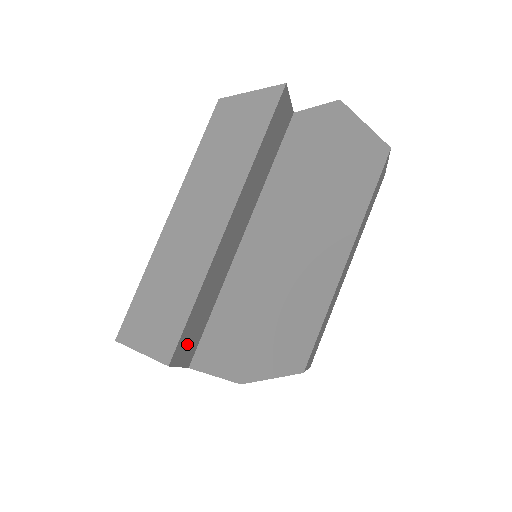
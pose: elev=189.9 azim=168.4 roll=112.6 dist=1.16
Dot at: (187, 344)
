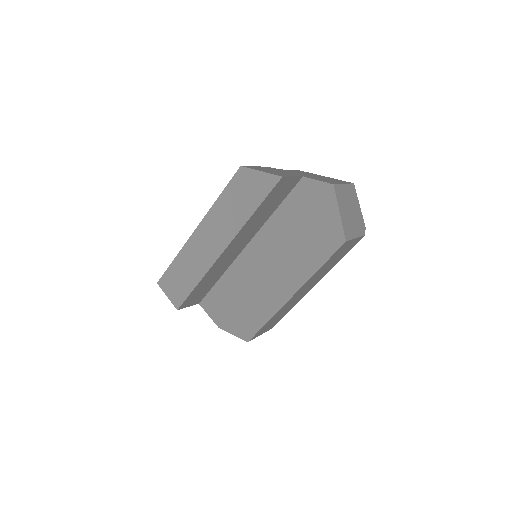
Dot at: (194, 298)
